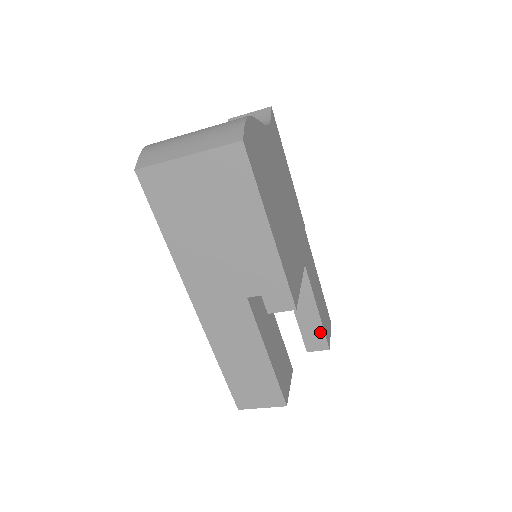
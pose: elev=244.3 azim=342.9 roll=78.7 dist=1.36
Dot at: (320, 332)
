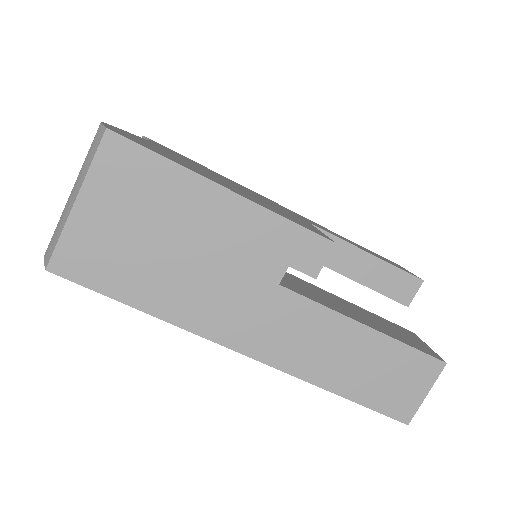
Dot at: (396, 273)
